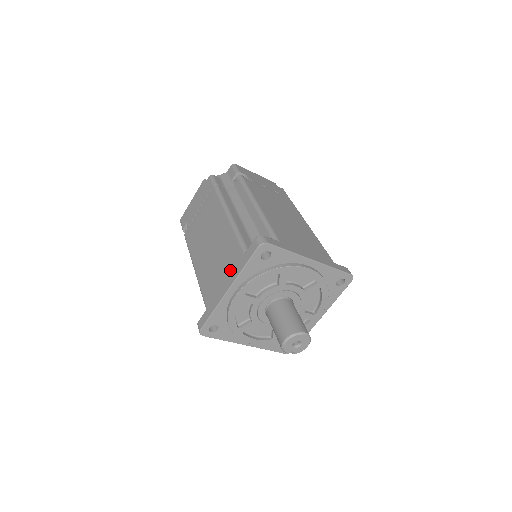
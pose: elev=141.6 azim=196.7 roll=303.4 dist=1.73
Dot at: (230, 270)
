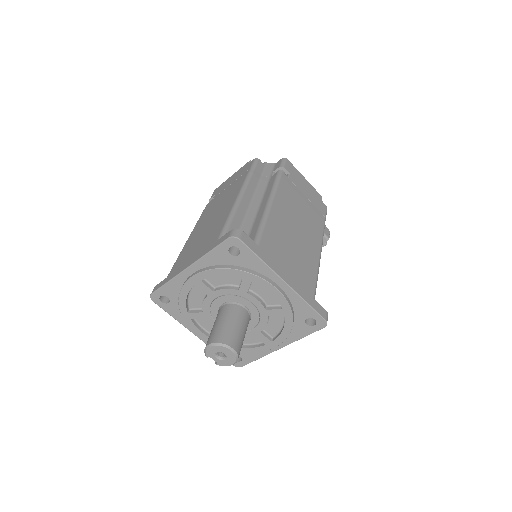
Dot at: (201, 250)
